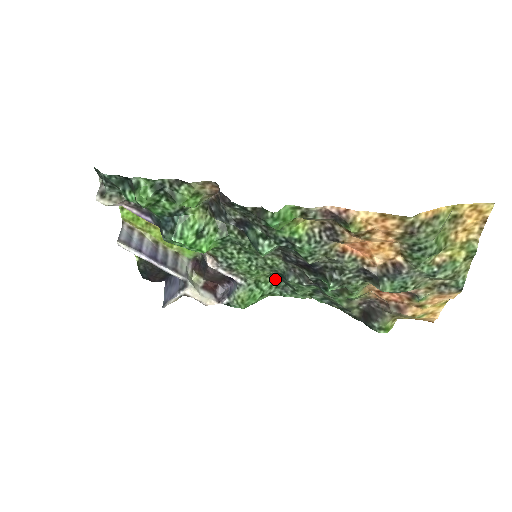
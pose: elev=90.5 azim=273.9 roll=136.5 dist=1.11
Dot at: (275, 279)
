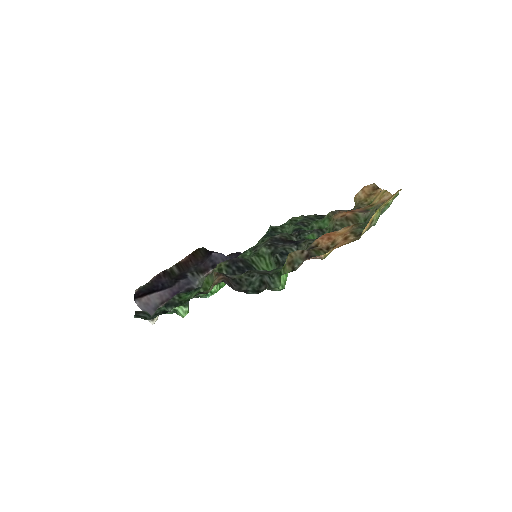
Dot at: occluded
